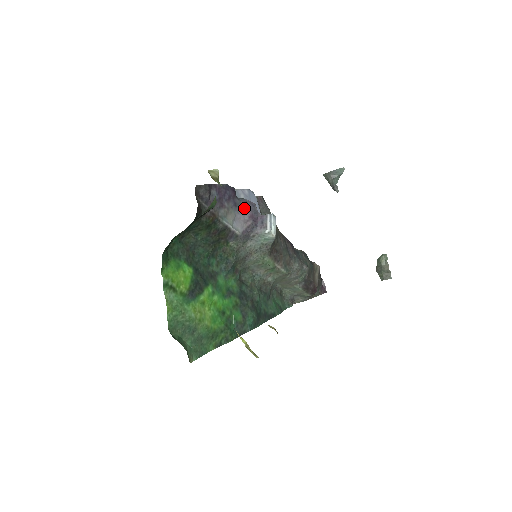
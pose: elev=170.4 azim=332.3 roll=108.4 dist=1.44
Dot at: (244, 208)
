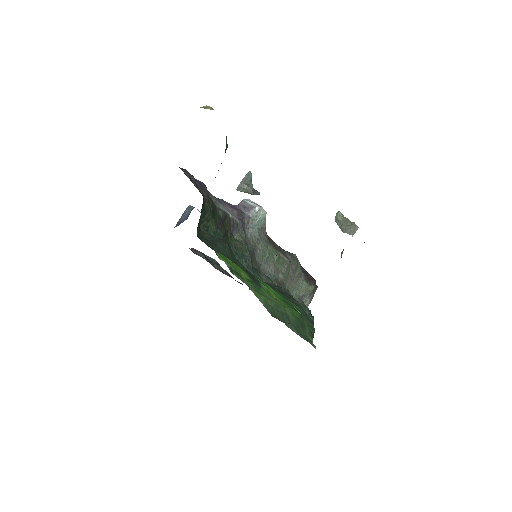
Dot at: occluded
